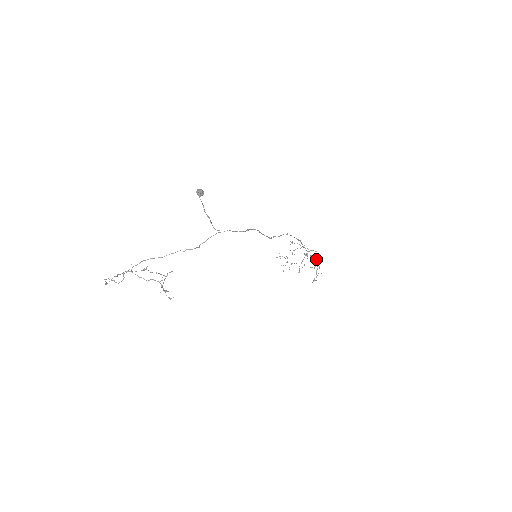
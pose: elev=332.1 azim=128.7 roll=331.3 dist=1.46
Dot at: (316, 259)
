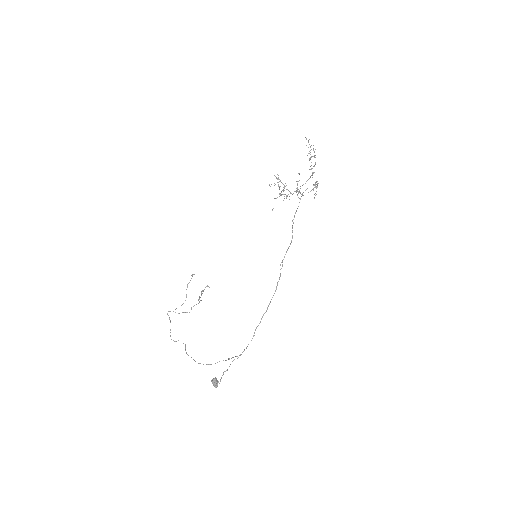
Dot at: occluded
